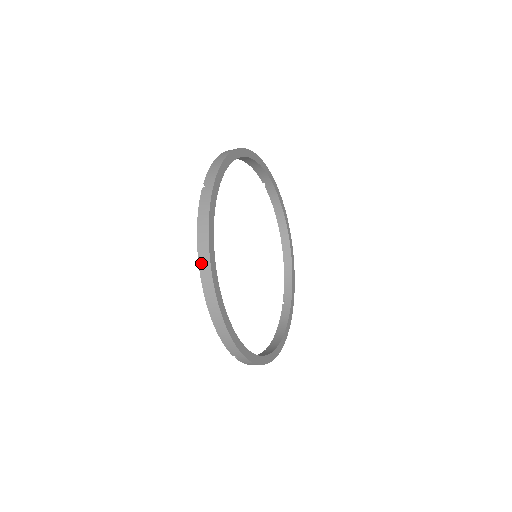
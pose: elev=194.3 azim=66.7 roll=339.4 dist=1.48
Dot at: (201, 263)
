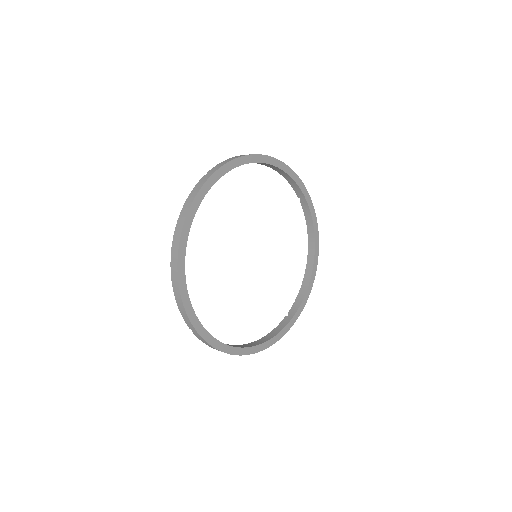
Dot at: (175, 234)
